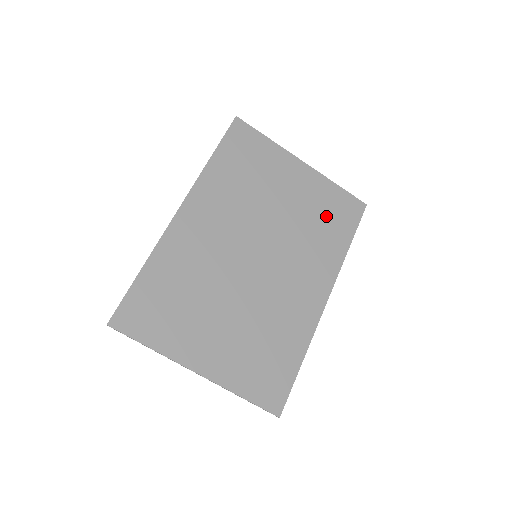
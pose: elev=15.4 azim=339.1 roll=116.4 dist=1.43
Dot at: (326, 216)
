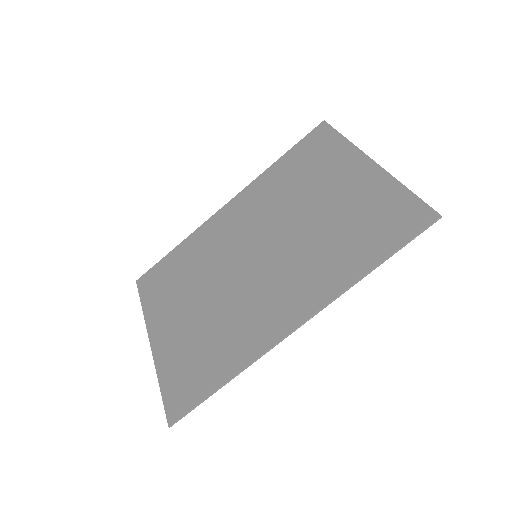
Dot at: (361, 225)
